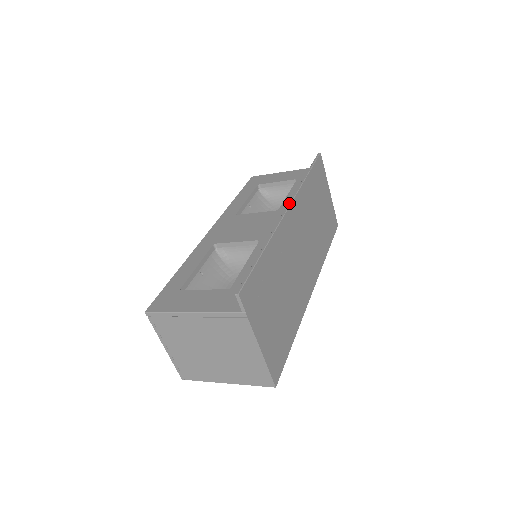
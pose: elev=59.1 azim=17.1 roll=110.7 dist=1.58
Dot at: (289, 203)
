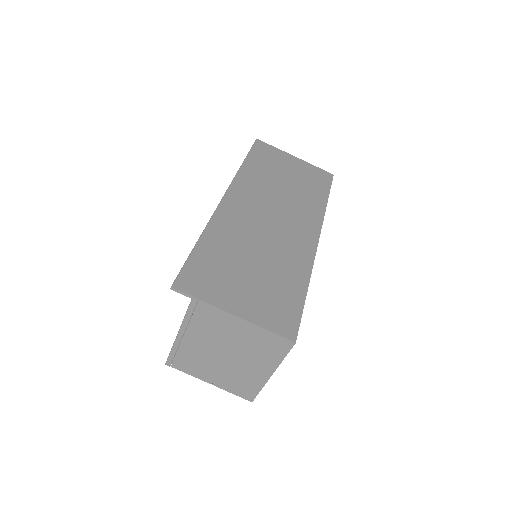
Dot at: (225, 193)
